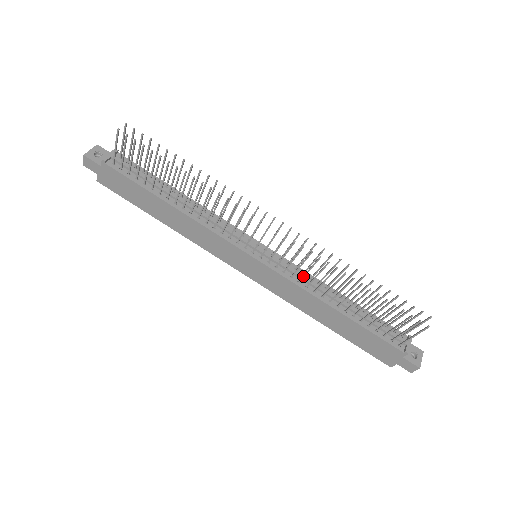
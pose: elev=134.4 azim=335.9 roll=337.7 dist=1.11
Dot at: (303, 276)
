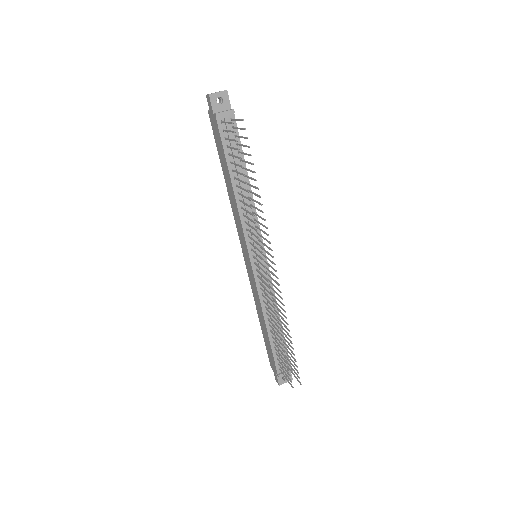
Dot at: (265, 297)
